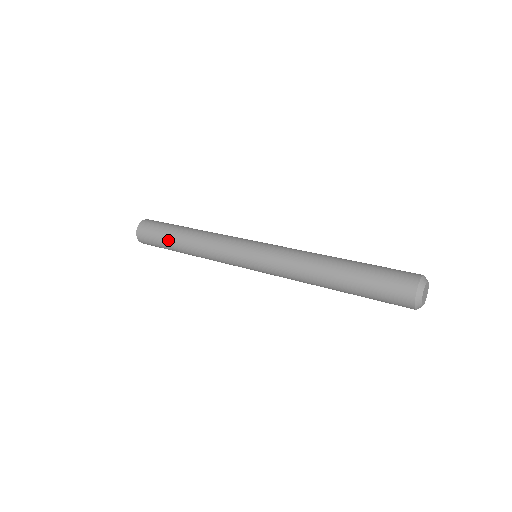
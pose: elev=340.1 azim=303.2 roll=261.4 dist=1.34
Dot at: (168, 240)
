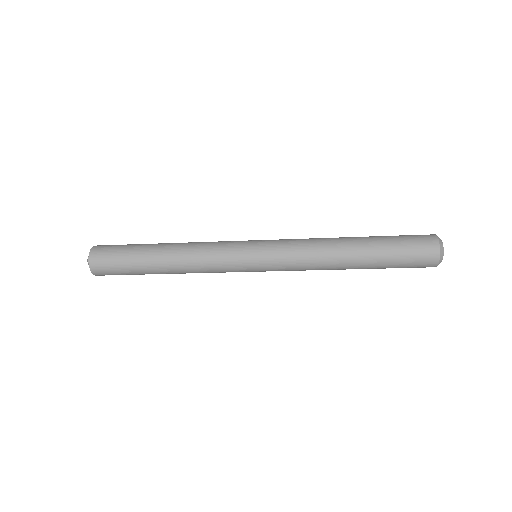
Dot at: (140, 258)
